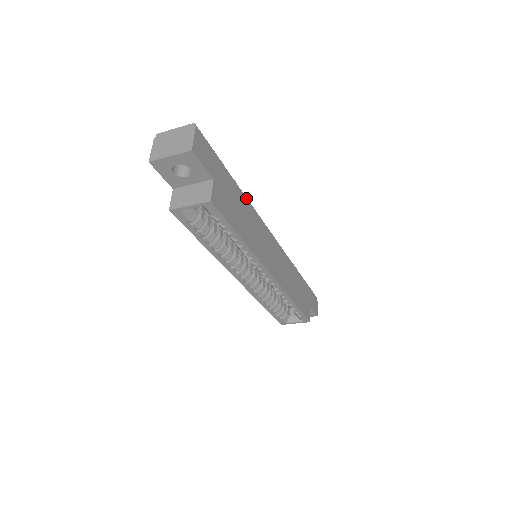
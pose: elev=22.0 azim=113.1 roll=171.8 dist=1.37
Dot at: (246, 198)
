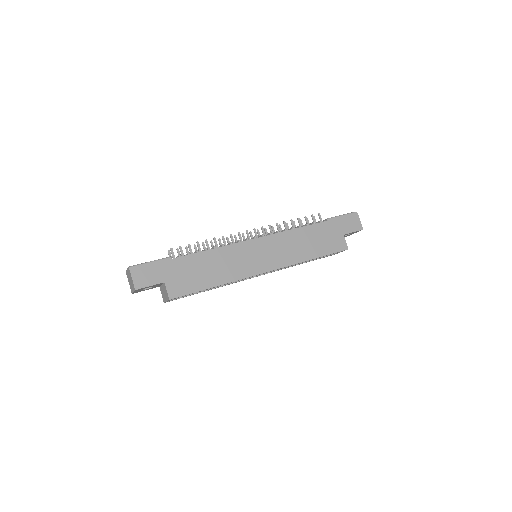
Dot at: (206, 251)
